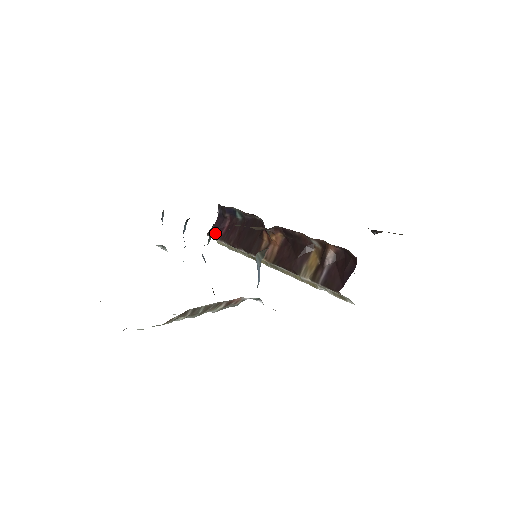
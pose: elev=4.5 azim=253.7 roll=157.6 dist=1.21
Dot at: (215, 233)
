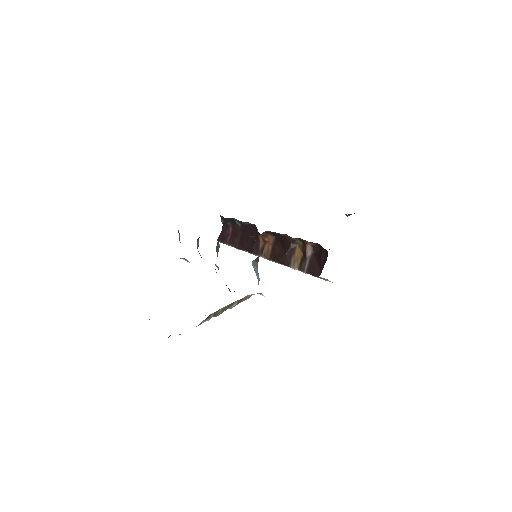
Dot at: (223, 239)
